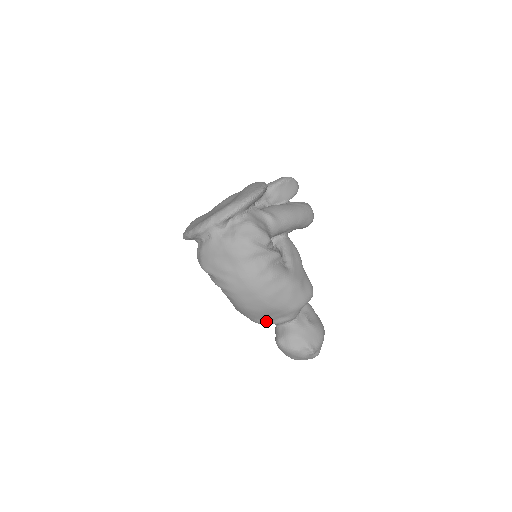
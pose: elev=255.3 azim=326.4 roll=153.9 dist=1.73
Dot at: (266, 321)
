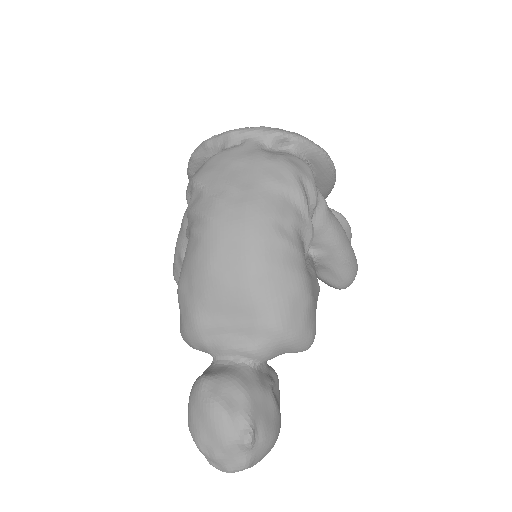
Dot at: (212, 328)
